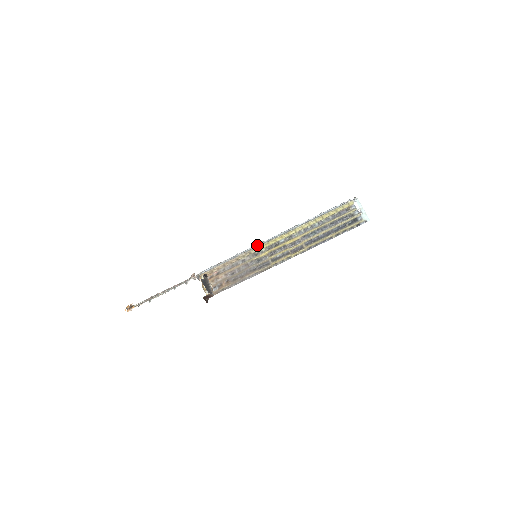
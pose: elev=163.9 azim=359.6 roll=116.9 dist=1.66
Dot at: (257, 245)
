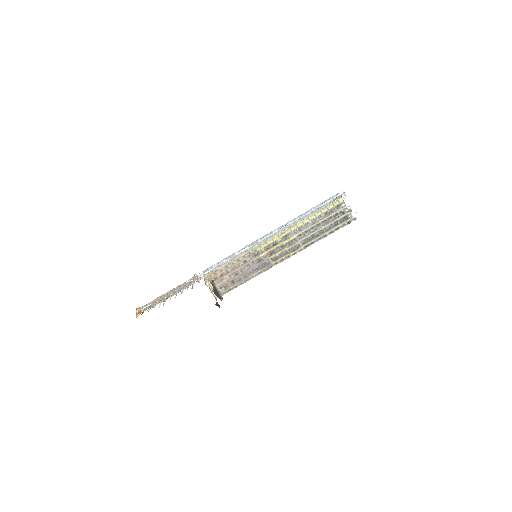
Dot at: (255, 244)
